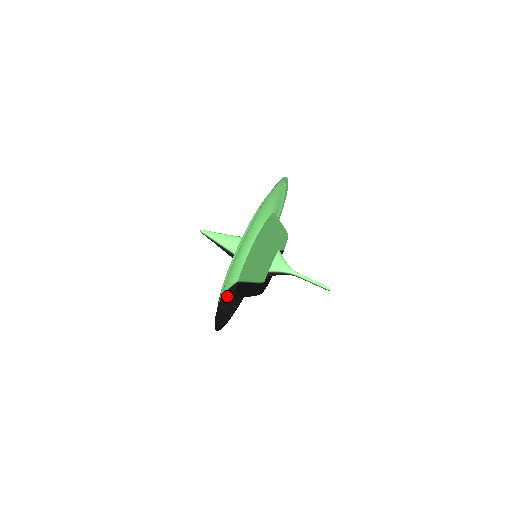
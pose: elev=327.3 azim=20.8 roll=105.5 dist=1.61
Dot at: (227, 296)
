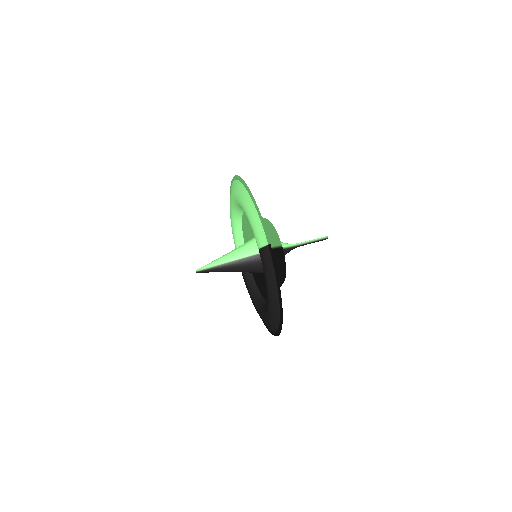
Dot at: occluded
